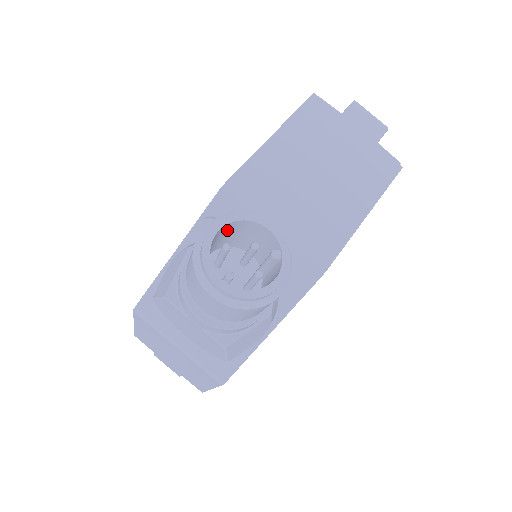
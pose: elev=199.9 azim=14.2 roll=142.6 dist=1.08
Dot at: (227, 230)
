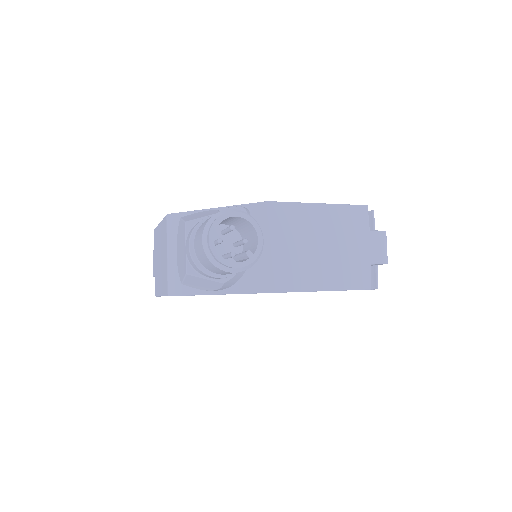
Dot at: (241, 221)
